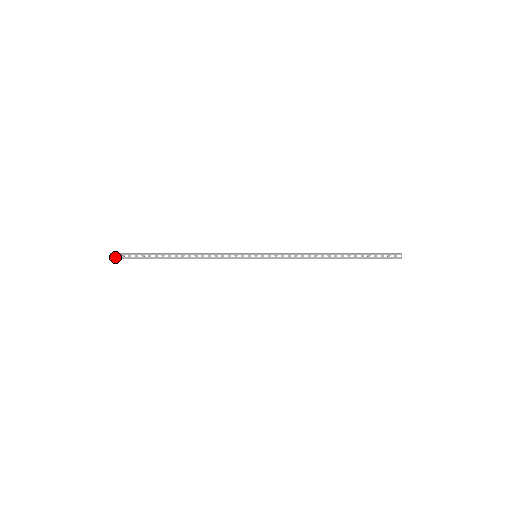
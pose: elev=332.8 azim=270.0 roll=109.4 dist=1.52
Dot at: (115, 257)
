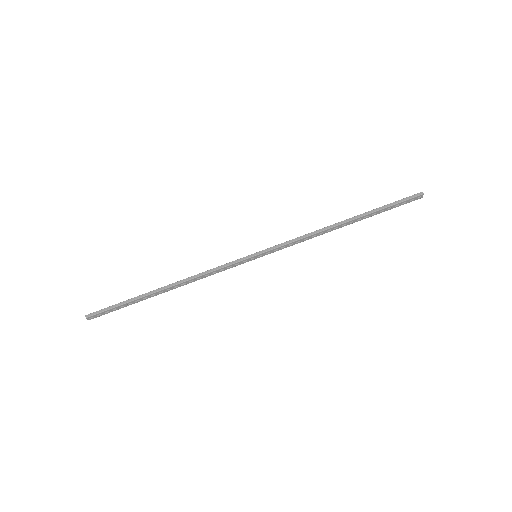
Dot at: occluded
